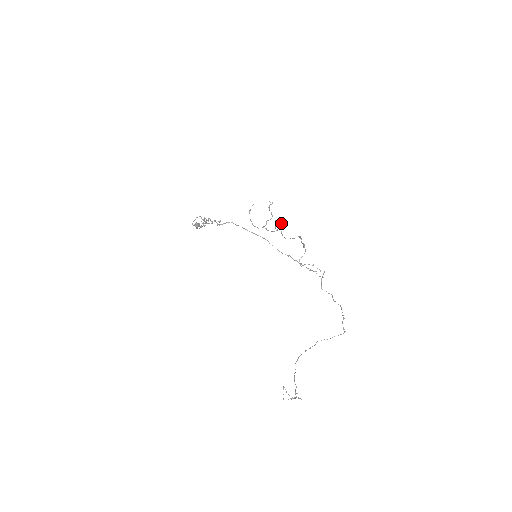
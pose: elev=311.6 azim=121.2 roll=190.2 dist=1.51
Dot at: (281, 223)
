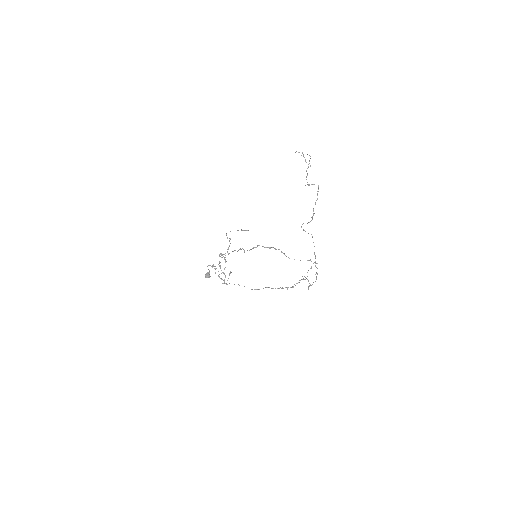
Dot at: (308, 184)
